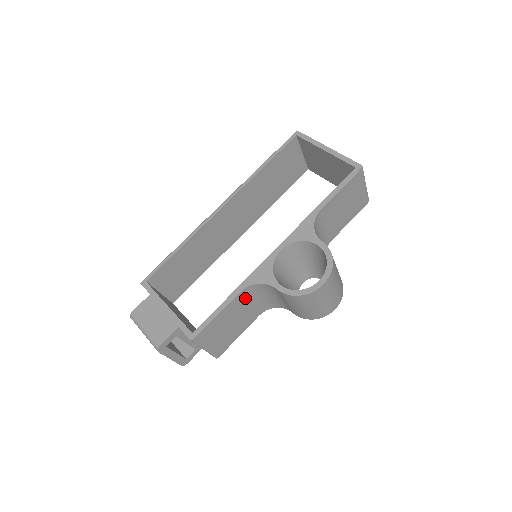
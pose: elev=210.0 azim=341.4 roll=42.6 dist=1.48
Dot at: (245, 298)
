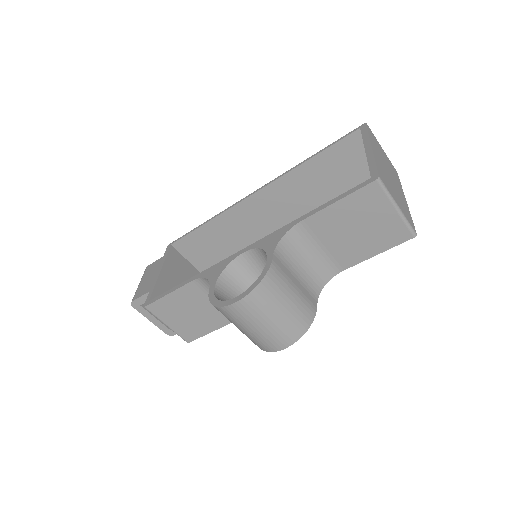
Dot at: (205, 291)
